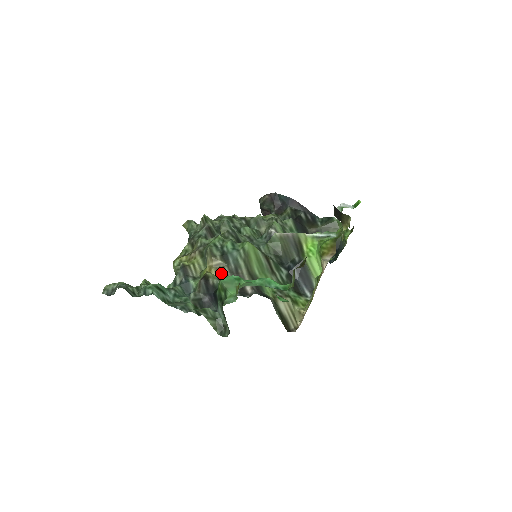
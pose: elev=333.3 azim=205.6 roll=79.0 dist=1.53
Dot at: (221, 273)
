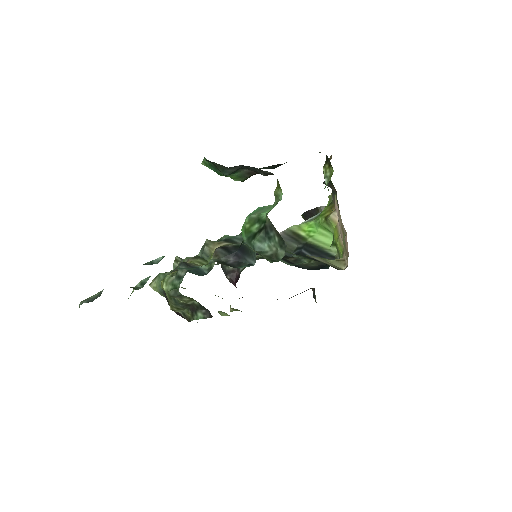
Dot at: occluded
